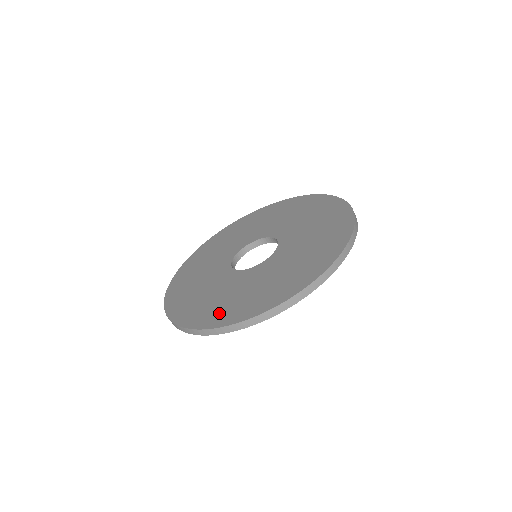
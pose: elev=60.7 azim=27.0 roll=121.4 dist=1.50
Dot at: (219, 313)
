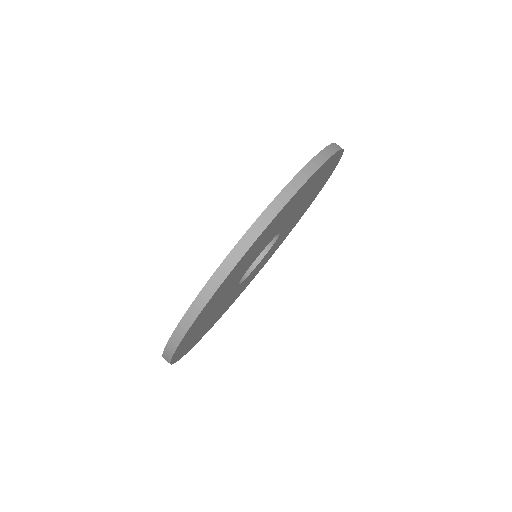
Dot at: occluded
